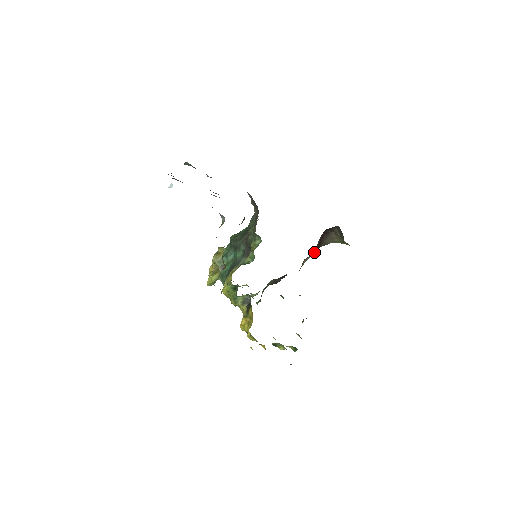
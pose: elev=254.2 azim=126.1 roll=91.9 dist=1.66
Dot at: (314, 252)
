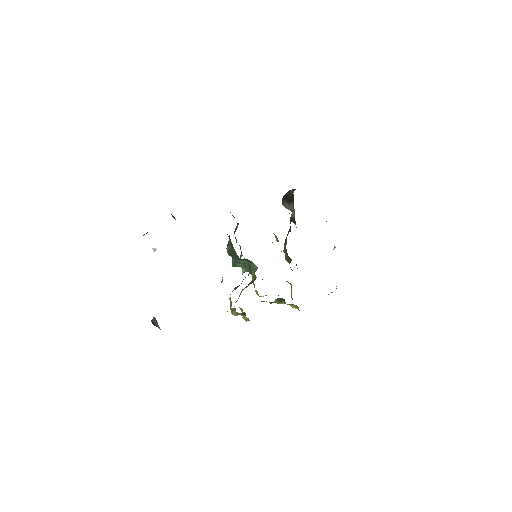
Dot at: (292, 203)
